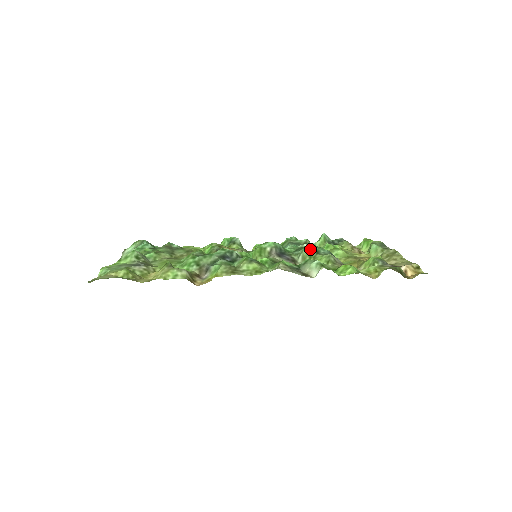
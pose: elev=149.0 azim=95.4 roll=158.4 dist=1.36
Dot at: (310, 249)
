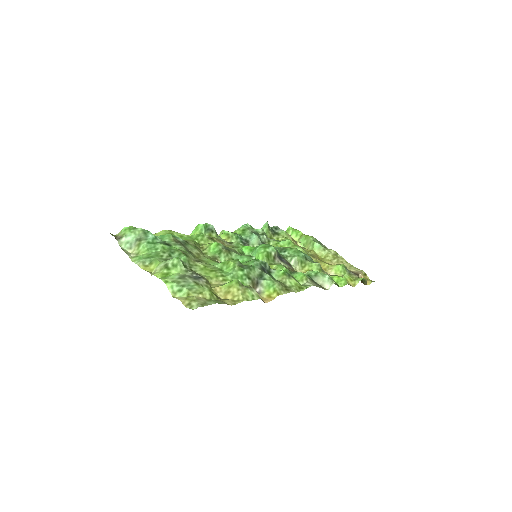
Dot at: (300, 255)
